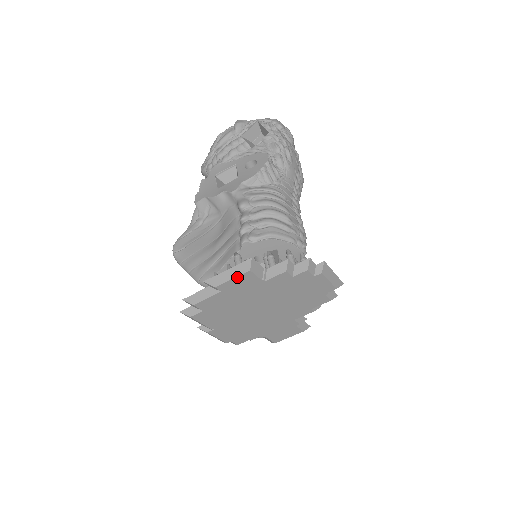
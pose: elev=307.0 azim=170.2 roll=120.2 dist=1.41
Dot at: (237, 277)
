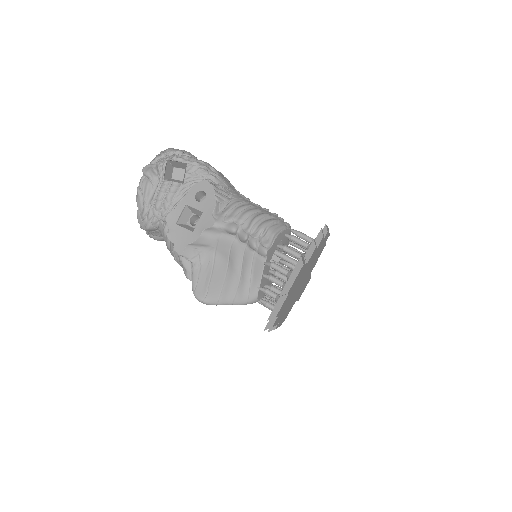
Dot at: (297, 275)
